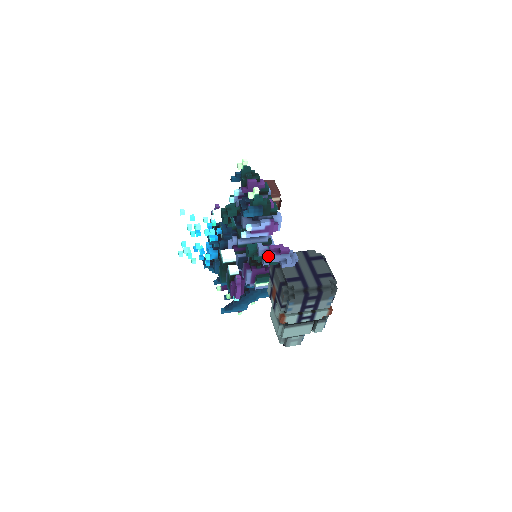
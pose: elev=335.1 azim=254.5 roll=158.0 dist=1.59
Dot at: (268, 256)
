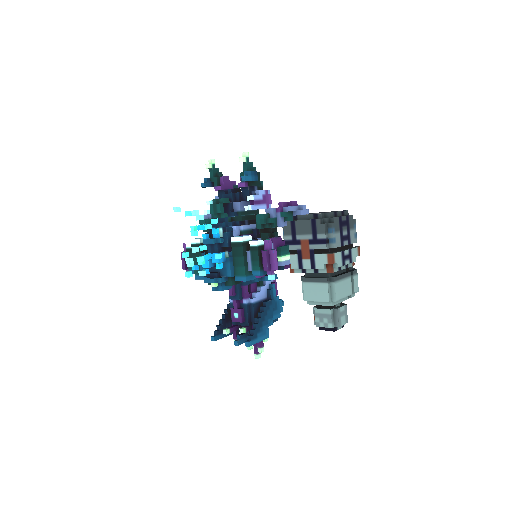
Dot at: (283, 212)
